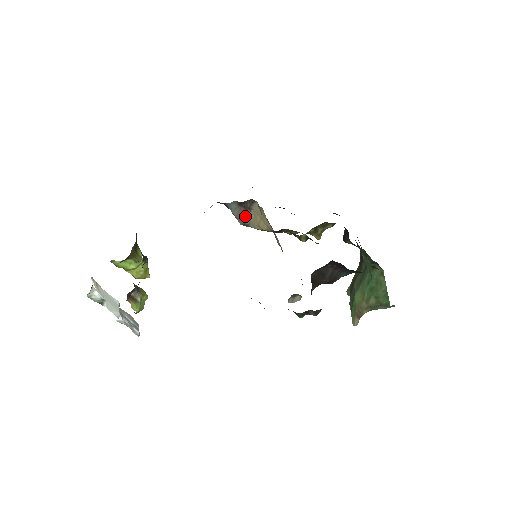
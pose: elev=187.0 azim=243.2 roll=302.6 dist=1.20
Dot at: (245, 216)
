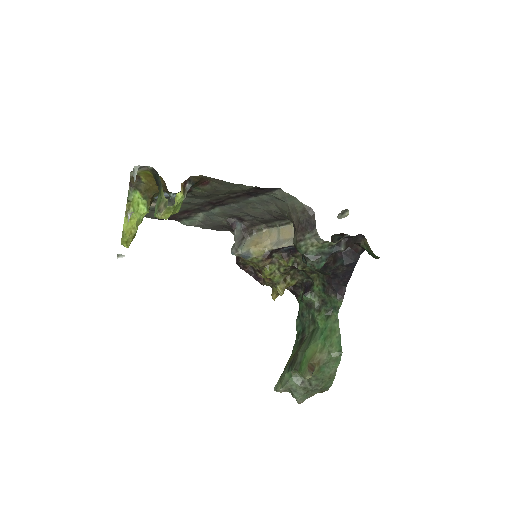
Dot at: (241, 241)
